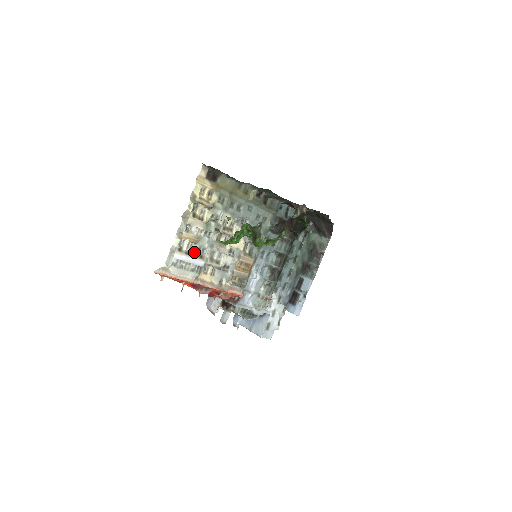
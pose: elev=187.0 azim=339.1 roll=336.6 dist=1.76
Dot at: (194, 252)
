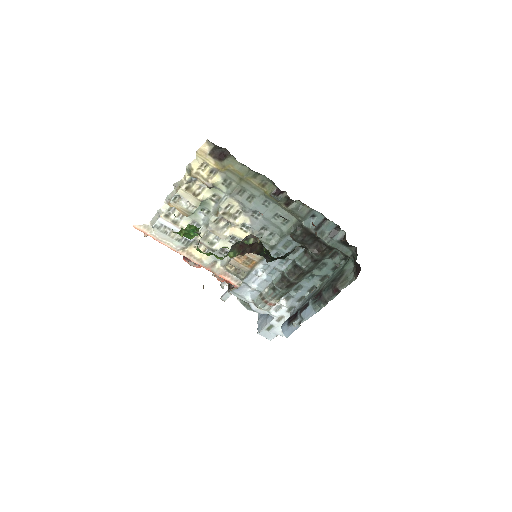
Dot at: (184, 224)
